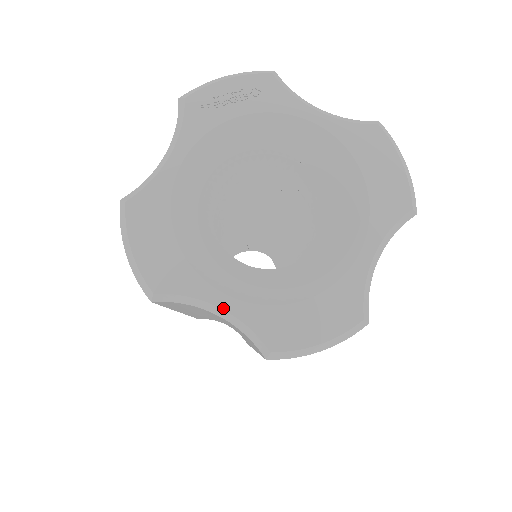
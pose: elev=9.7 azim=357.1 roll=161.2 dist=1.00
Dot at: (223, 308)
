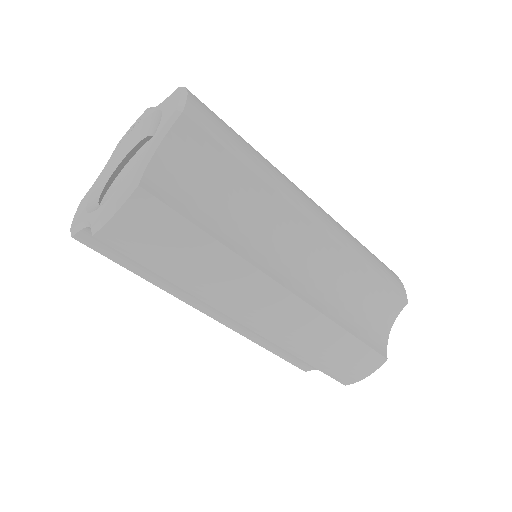
Dot at: (86, 220)
